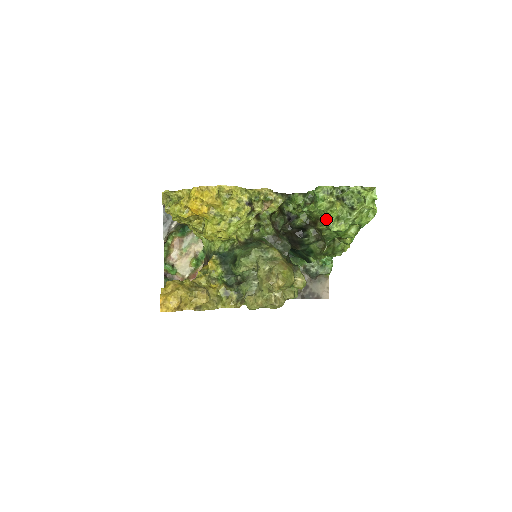
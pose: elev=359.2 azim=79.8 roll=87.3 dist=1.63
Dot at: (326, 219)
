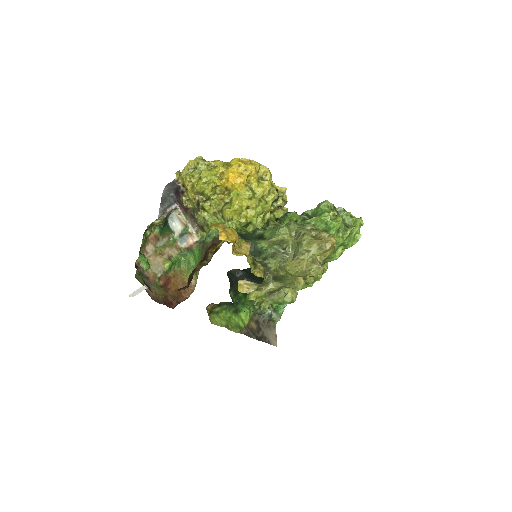
Dot at: (328, 230)
